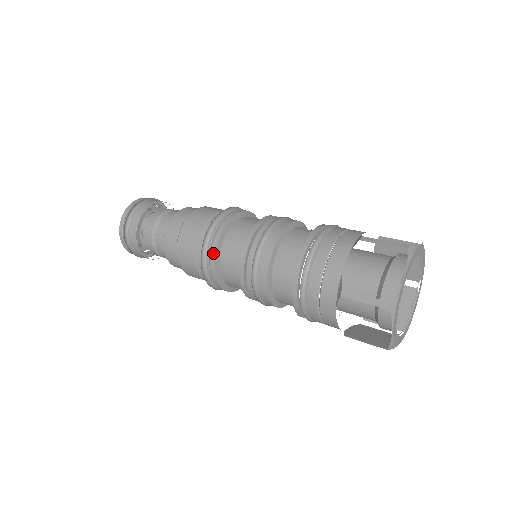
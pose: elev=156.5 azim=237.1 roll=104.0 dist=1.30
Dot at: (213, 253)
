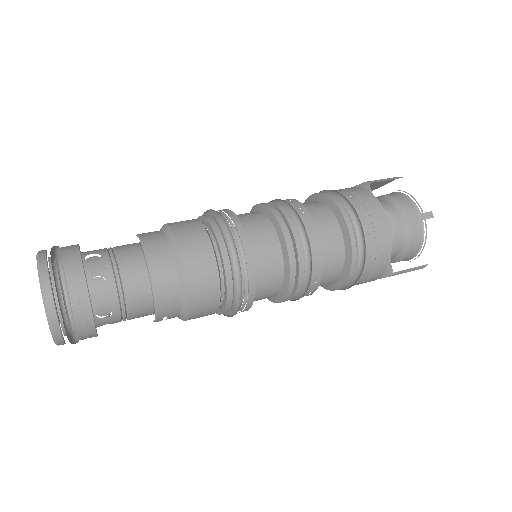
Dot at: (248, 248)
